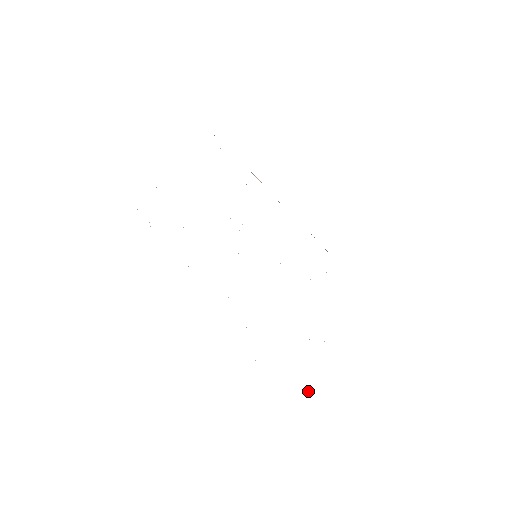
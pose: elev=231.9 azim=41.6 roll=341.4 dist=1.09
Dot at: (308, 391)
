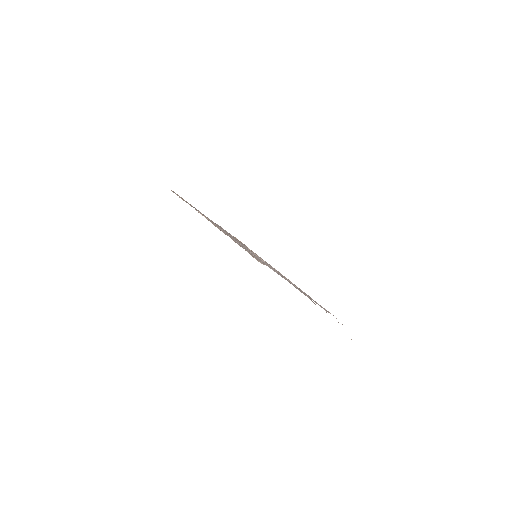
Dot at: occluded
